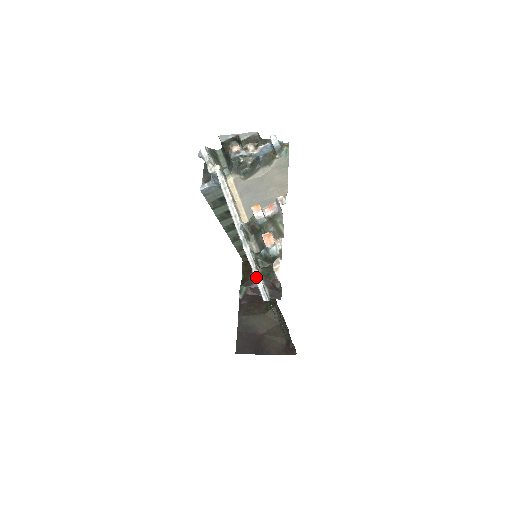
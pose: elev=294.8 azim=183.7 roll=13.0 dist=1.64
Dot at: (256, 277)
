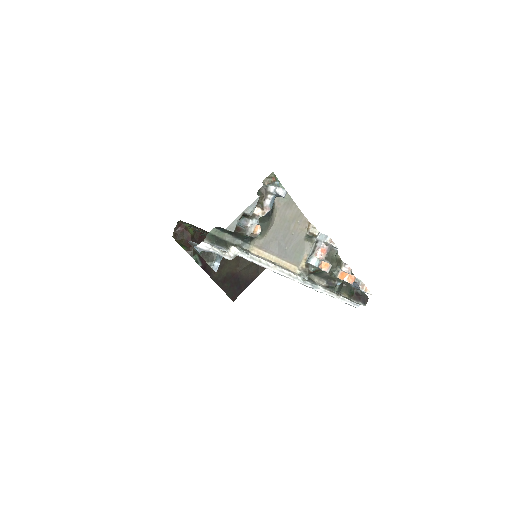
Dot at: (341, 300)
